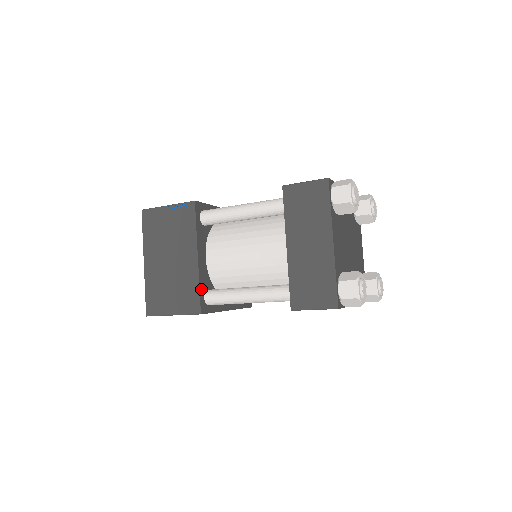
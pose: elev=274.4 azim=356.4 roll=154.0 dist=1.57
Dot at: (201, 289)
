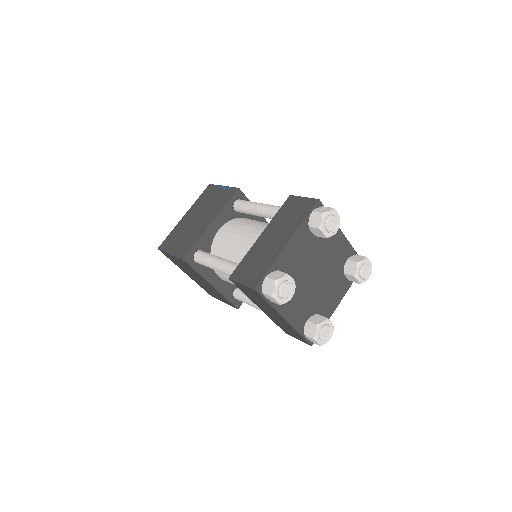
Dot at: (228, 297)
